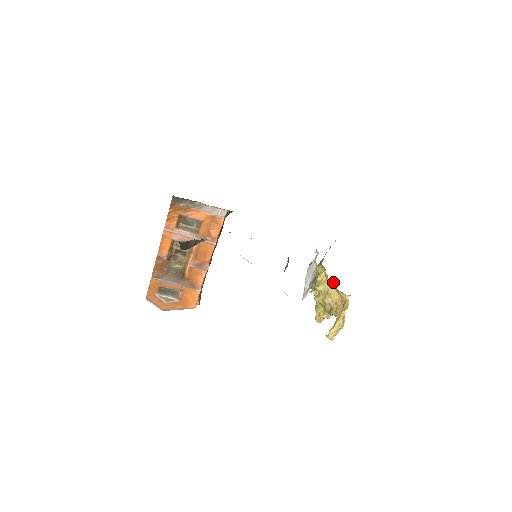
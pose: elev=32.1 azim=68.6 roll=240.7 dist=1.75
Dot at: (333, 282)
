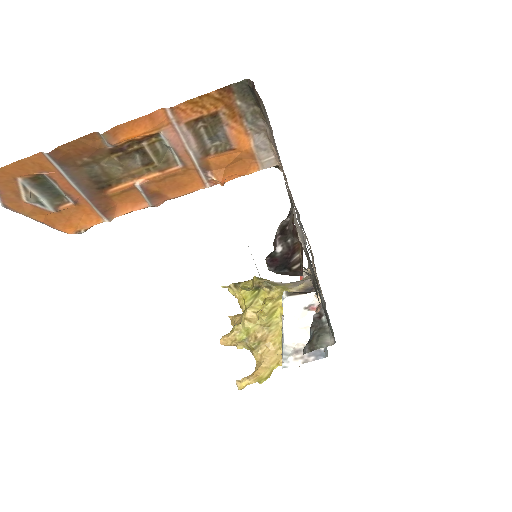
Dot at: occluded
